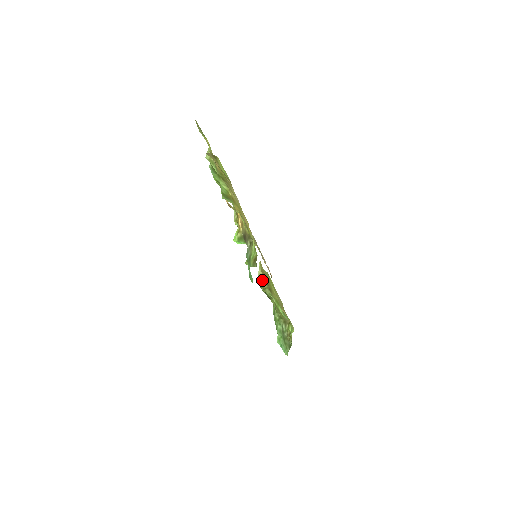
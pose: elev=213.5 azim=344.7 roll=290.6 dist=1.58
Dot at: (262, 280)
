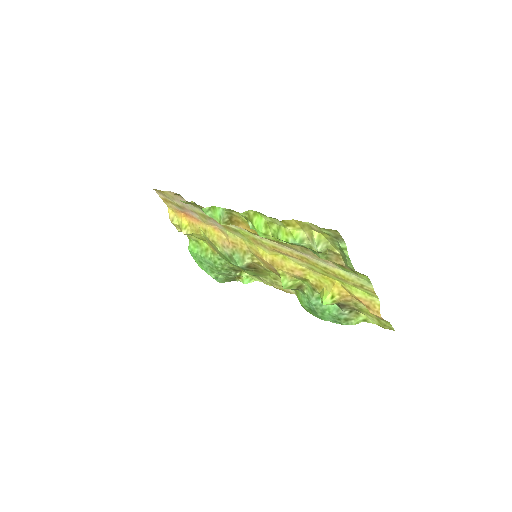
Dot at: (250, 266)
